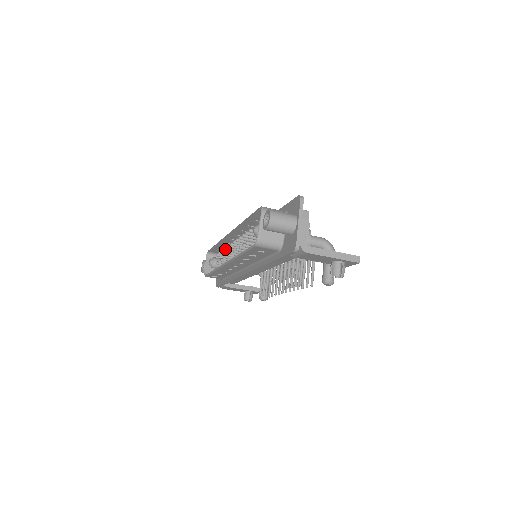
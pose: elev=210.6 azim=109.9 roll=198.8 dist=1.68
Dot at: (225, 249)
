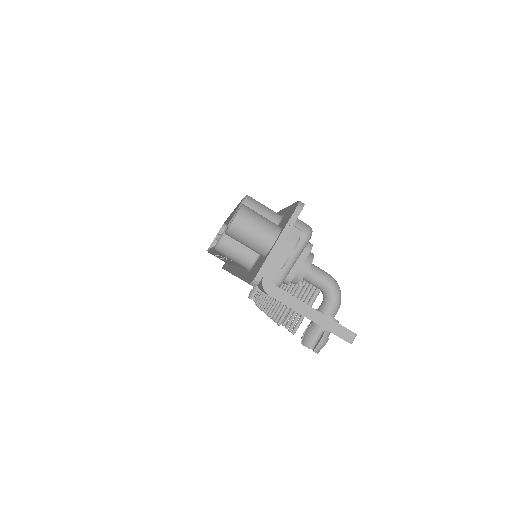
Dot at: occluded
